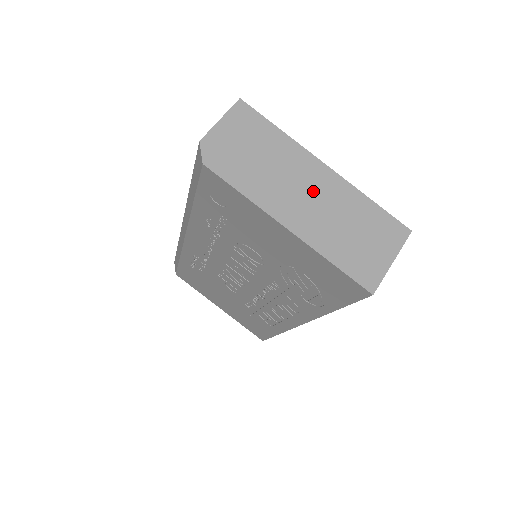
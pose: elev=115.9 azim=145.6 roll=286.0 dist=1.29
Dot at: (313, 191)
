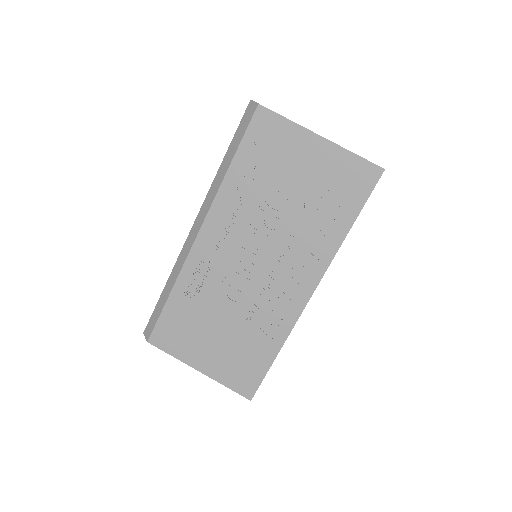
Dot at: occluded
